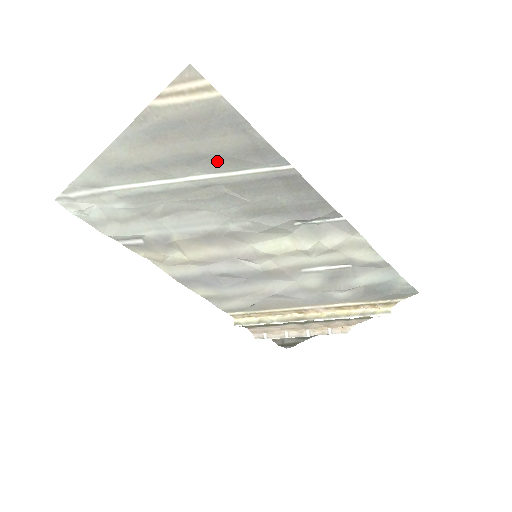
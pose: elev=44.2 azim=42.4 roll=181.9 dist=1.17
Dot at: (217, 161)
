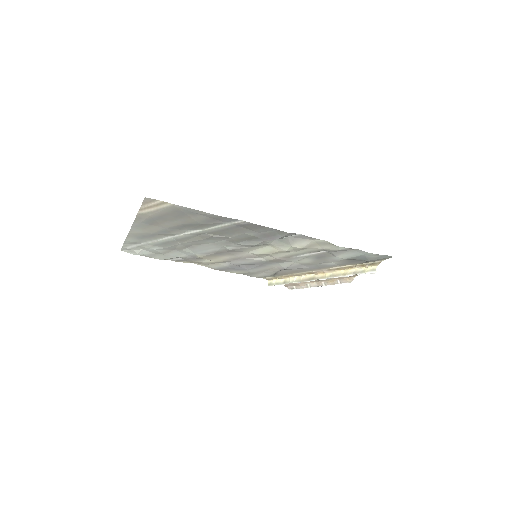
Dot at: (195, 226)
